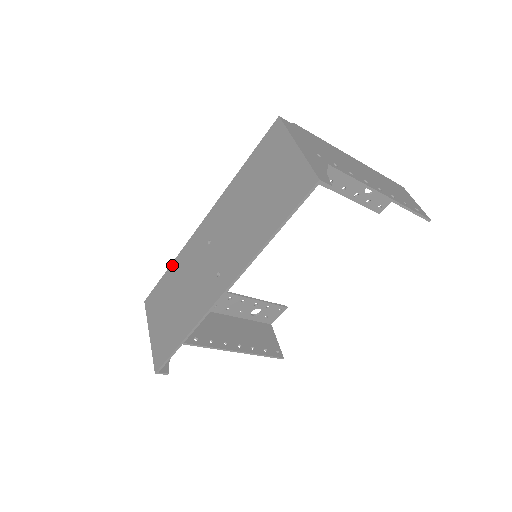
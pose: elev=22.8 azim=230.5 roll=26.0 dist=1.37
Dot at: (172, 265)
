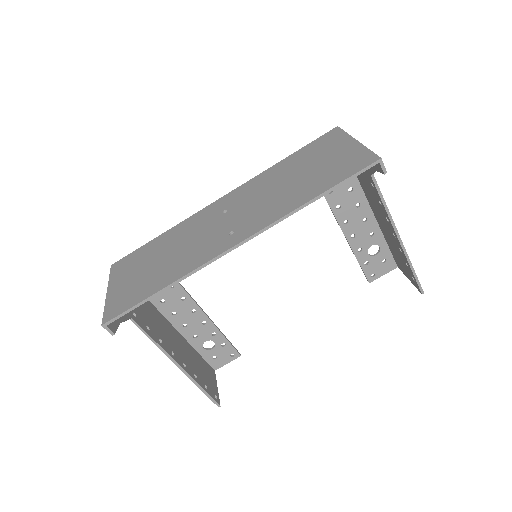
Dot at: (166, 232)
